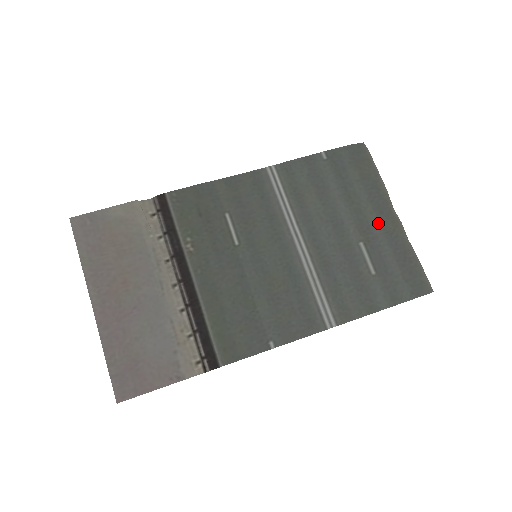
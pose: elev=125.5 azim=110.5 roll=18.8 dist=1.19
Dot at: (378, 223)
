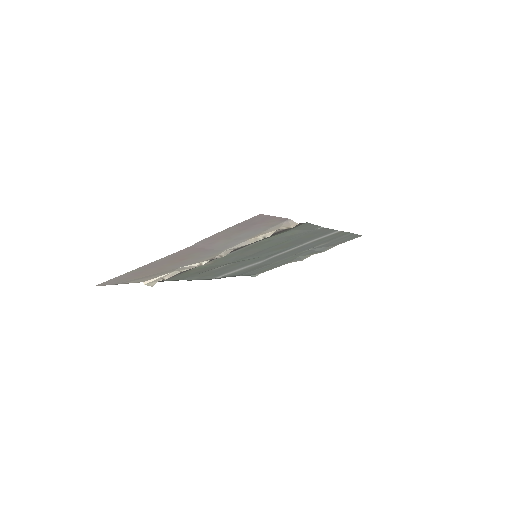
Dot at: (301, 255)
